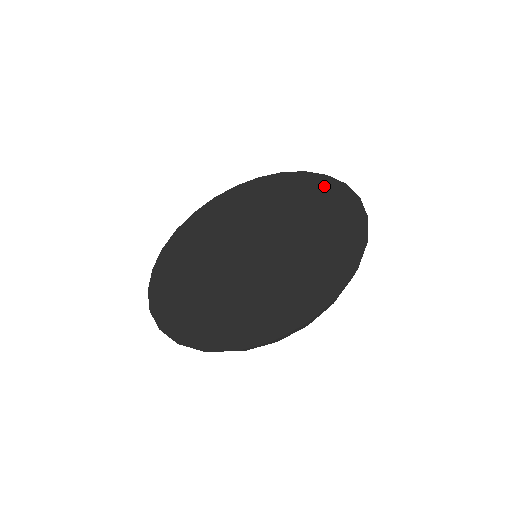
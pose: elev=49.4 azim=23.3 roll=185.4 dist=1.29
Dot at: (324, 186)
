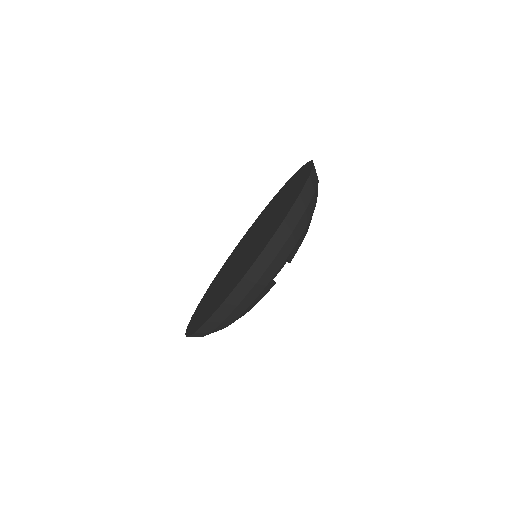
Dot at: (252, 226)
